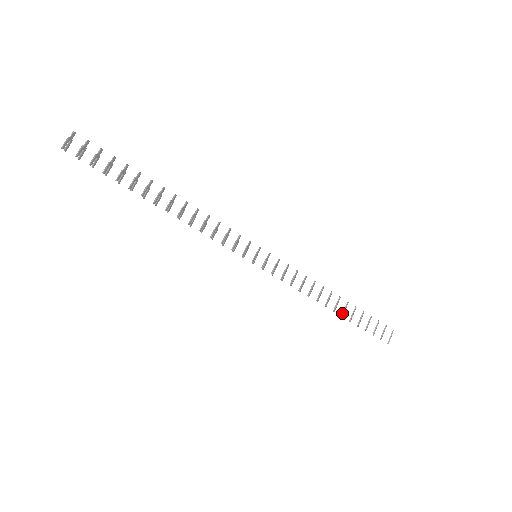
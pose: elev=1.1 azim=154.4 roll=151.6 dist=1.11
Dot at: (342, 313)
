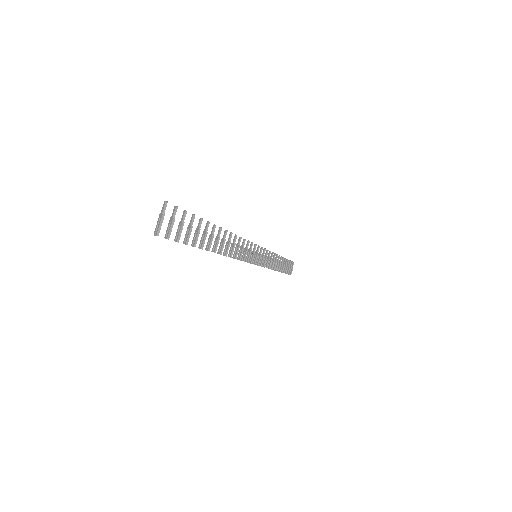
Dot at: (281, 269)
